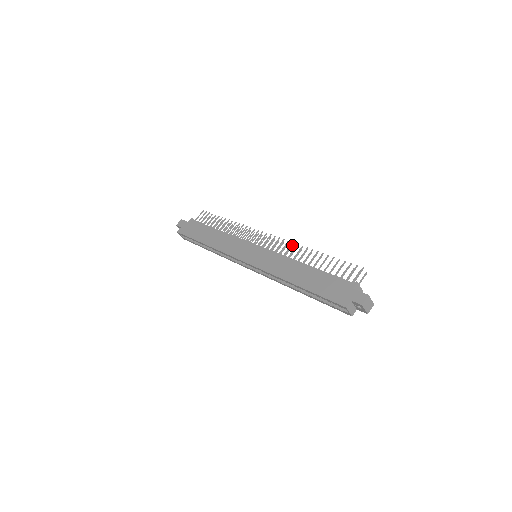
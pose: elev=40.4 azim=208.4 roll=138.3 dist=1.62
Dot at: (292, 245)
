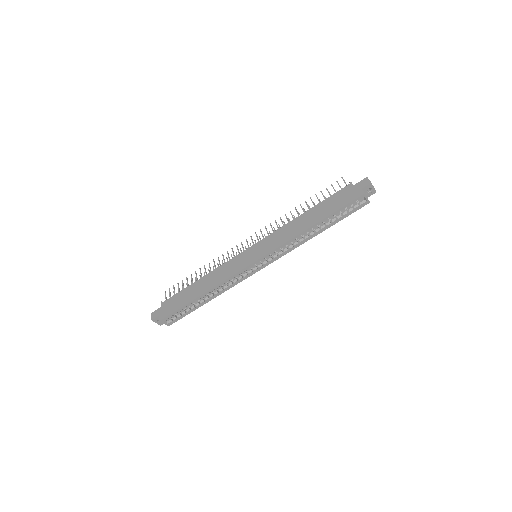
Dot at: (273, 227)
